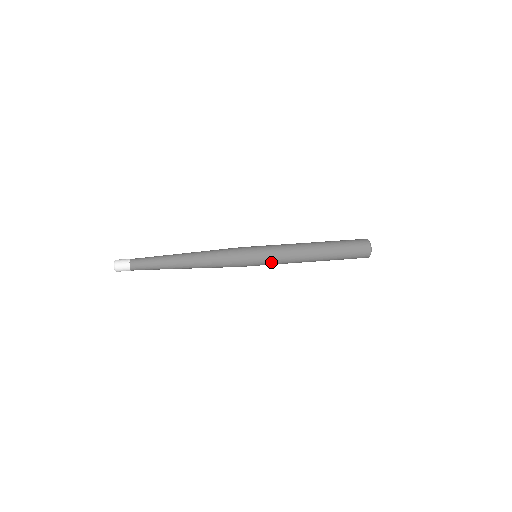
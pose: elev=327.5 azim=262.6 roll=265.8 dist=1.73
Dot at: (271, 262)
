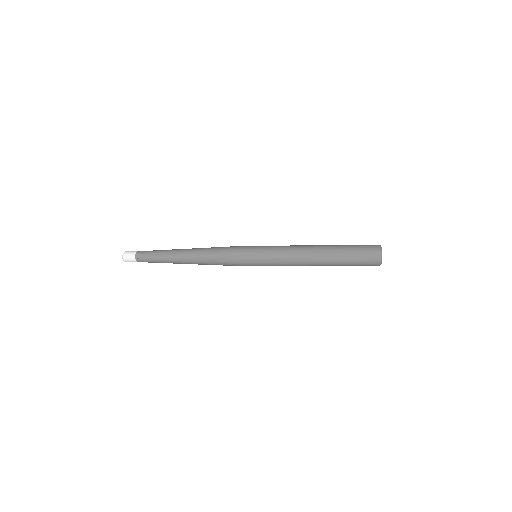
Dot at: (269, 263)
